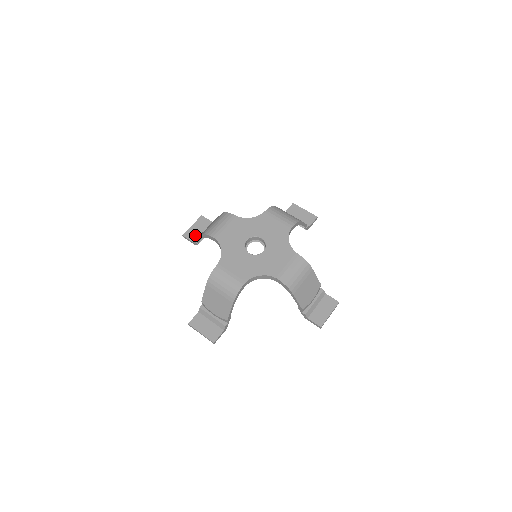
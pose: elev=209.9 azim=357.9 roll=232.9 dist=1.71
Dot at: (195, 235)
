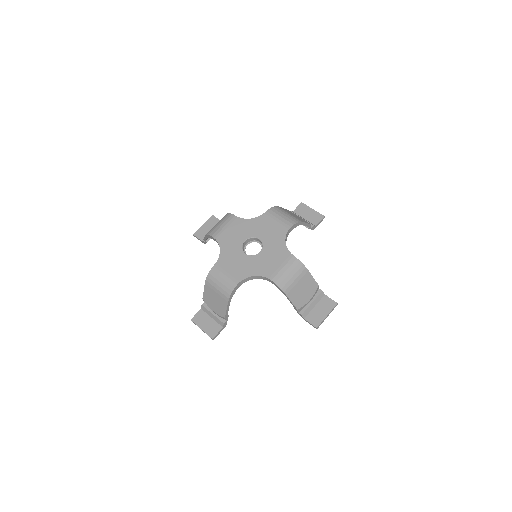
Dot at: (205, 234)
